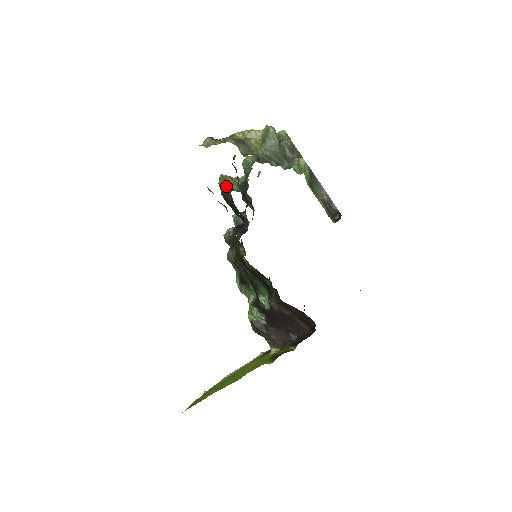
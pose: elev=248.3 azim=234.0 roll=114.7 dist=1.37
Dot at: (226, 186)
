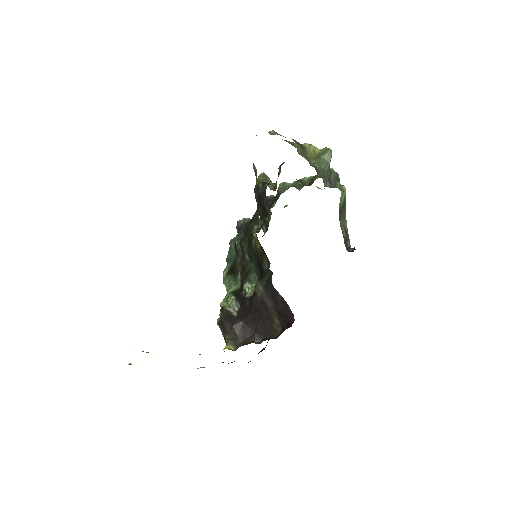
Dot at: occluded
